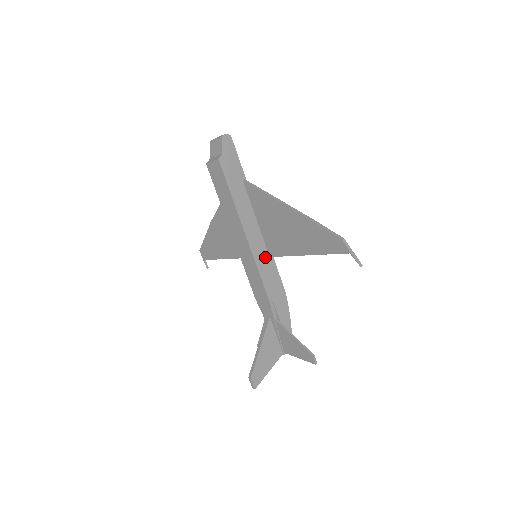
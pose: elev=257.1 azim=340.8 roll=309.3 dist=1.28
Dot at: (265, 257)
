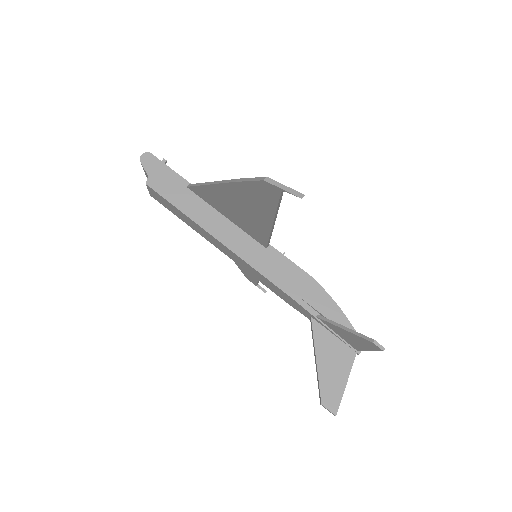
Dot at: (260, 252)
